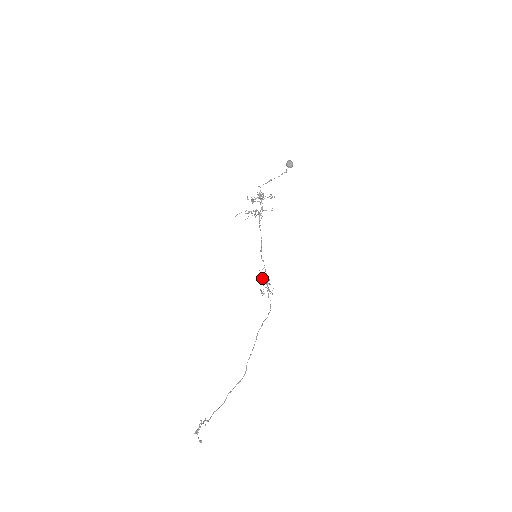
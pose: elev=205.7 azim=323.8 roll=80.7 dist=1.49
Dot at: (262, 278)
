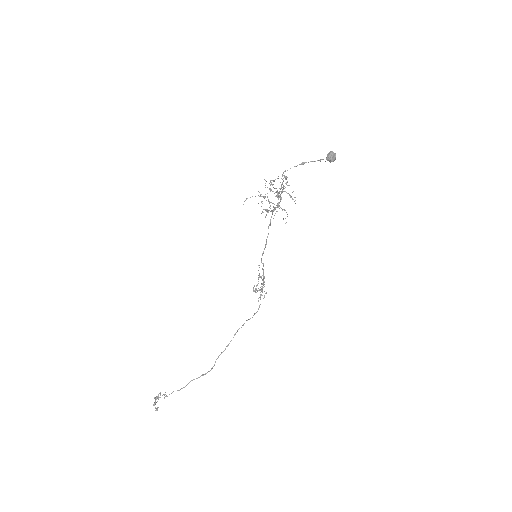
Dot at: (258, 277)
